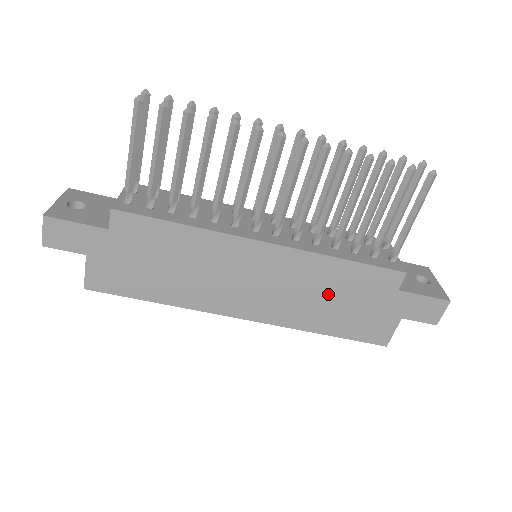
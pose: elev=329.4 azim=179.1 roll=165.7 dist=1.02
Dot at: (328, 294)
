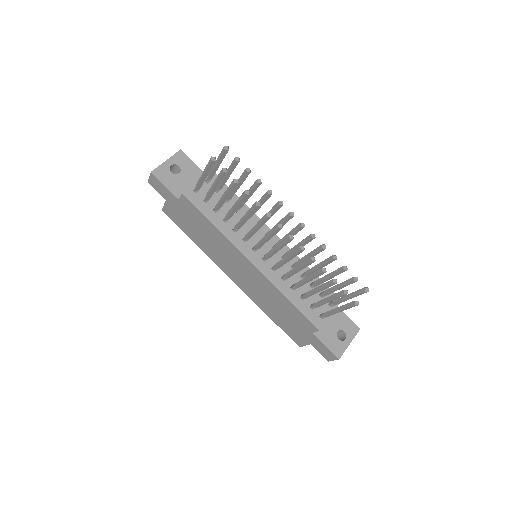
Dot at: (276, 305)
